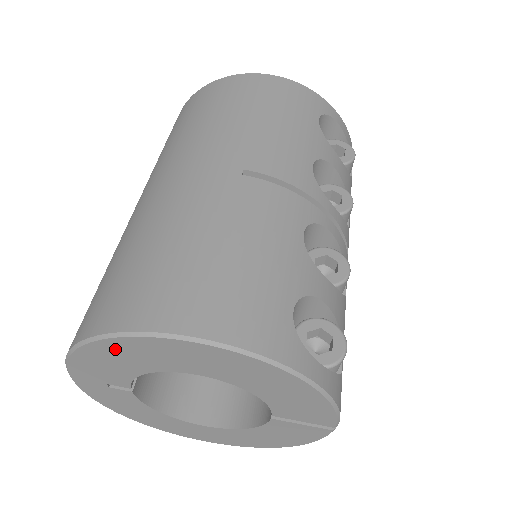
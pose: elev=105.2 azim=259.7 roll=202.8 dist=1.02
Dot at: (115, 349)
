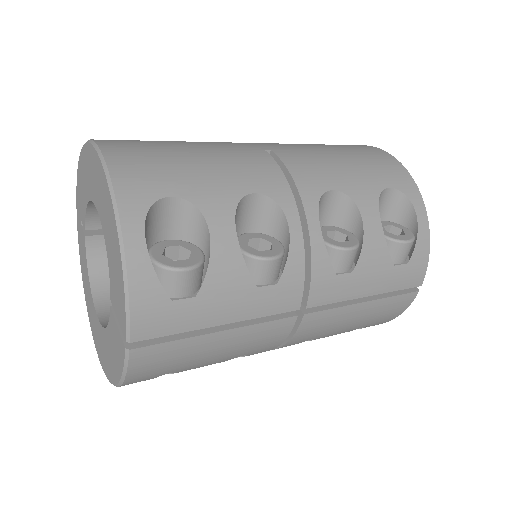
Dot at: (84, 162)
